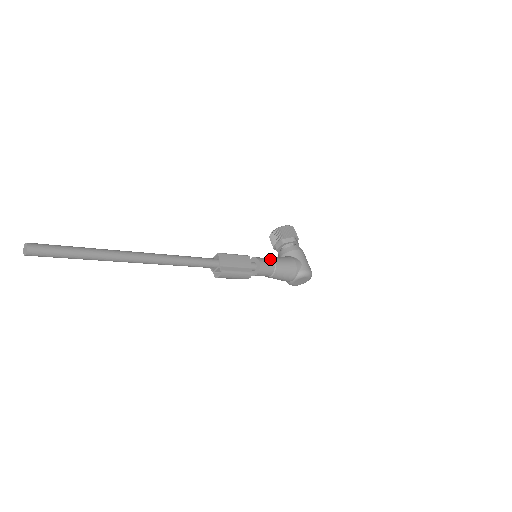
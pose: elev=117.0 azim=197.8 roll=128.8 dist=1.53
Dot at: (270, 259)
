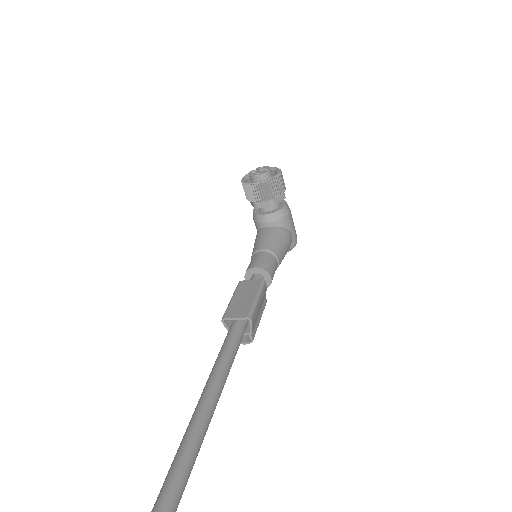
Dot at: (273, 257)
